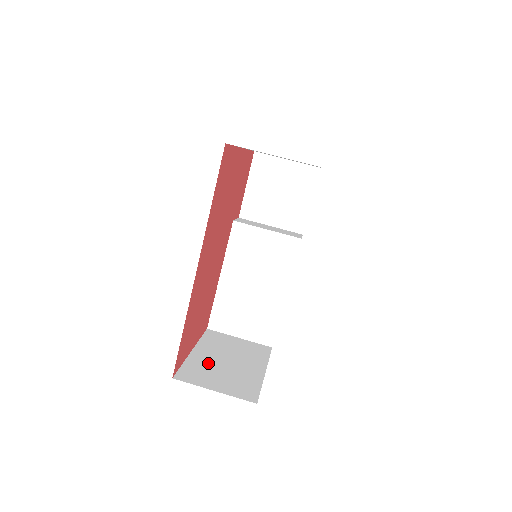
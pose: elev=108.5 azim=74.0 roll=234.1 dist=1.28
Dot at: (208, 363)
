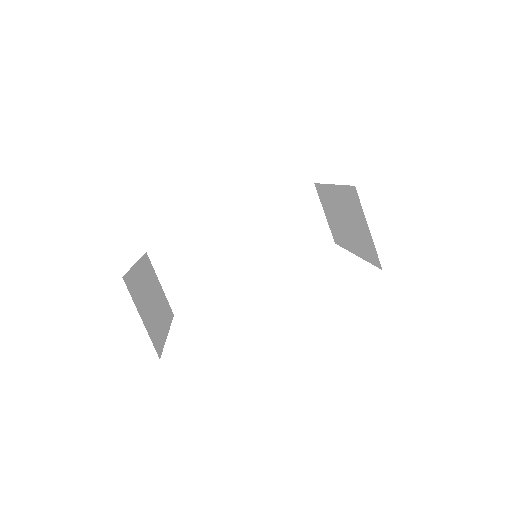
Dot at: (142, 287)
